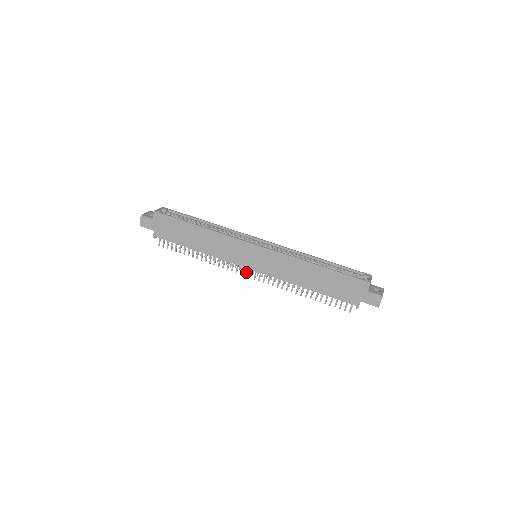
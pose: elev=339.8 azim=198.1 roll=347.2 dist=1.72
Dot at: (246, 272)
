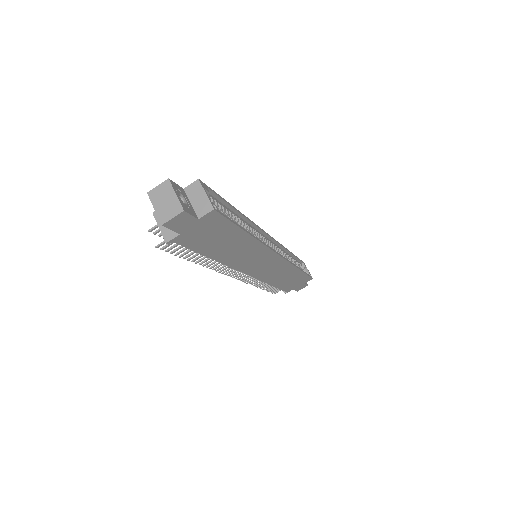
Dot at: (236, 274)
